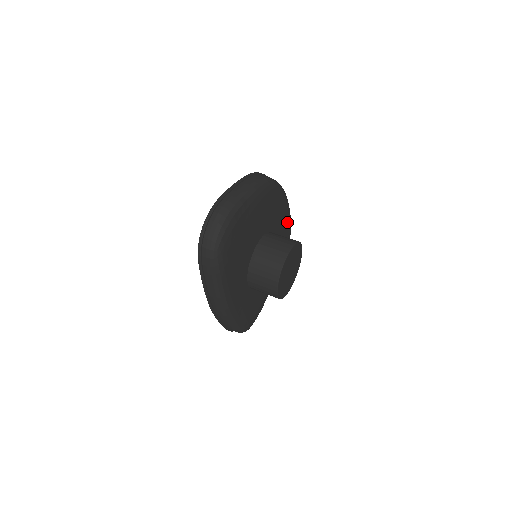
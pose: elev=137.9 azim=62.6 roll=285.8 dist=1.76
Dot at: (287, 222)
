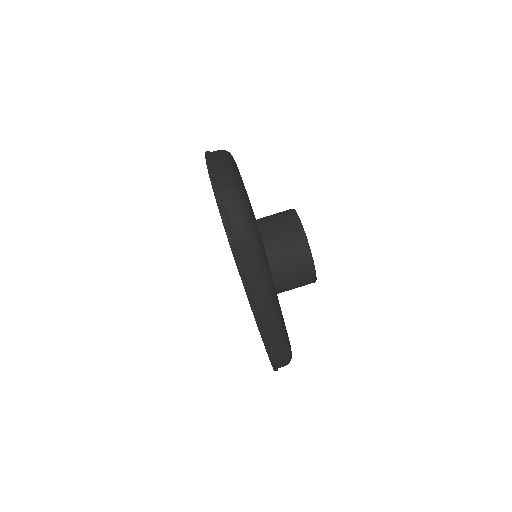
Dot at: occluded
